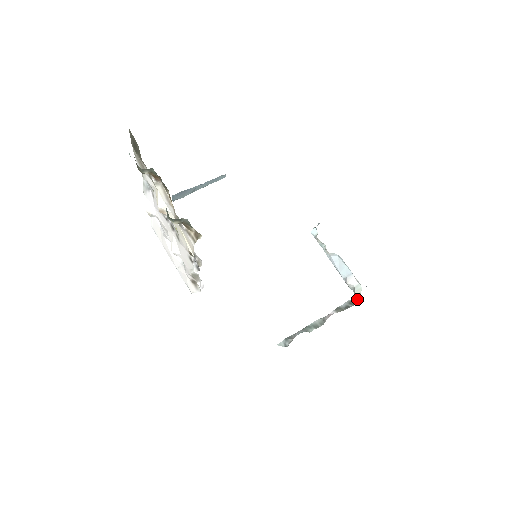
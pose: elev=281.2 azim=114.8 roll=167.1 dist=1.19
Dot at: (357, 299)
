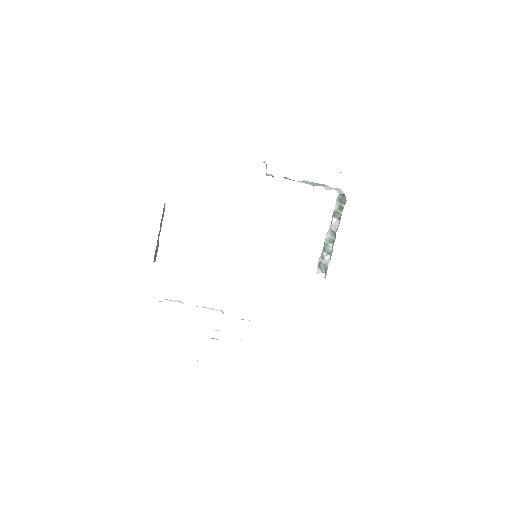
Dot at: (343, 197)
